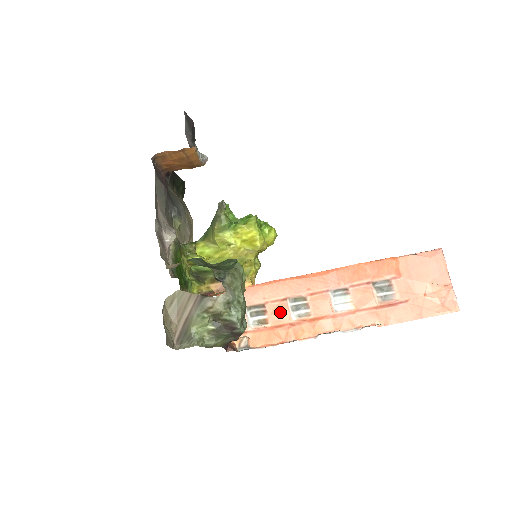
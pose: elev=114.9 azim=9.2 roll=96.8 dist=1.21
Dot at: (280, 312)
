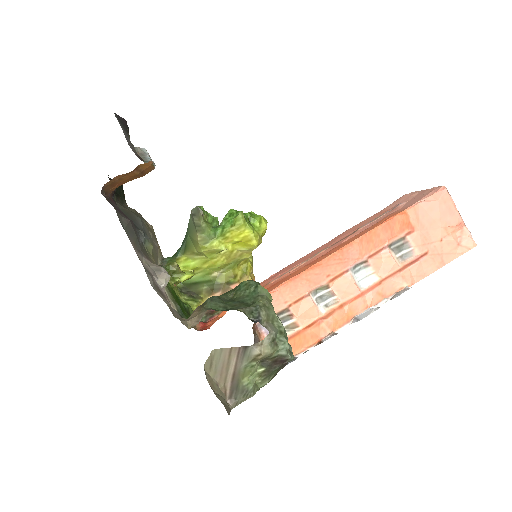
Dot at: (307, 310)
